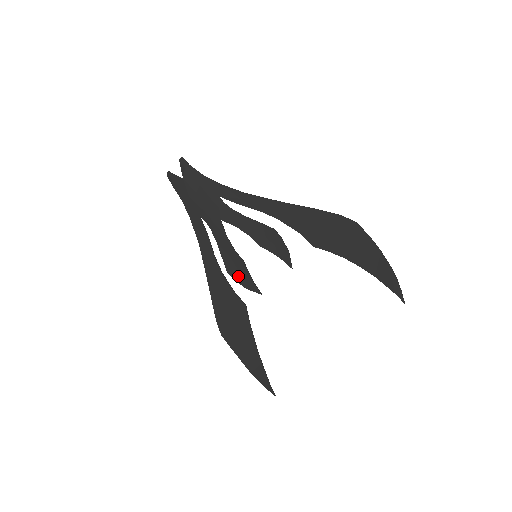
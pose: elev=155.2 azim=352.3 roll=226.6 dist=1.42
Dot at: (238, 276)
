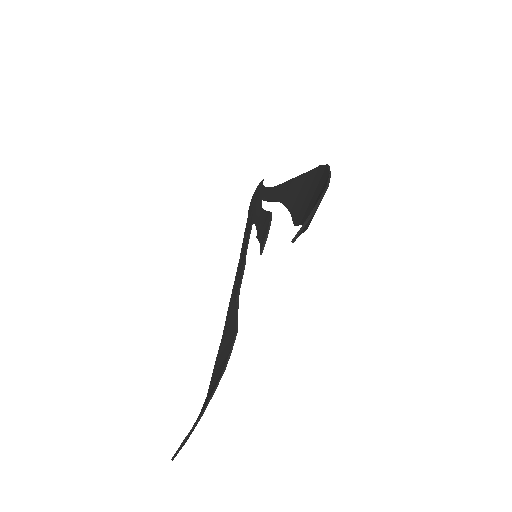
Dot at: (237, 284)
